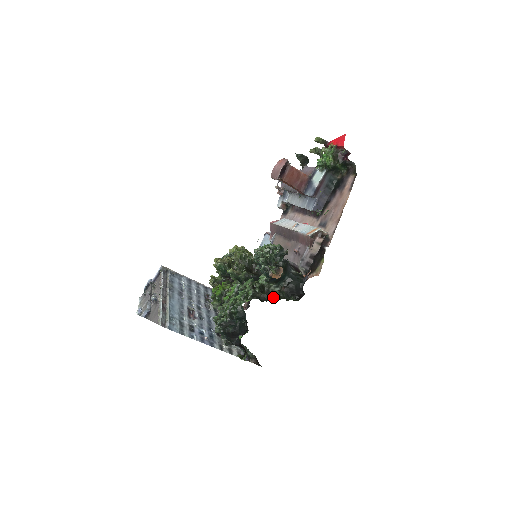
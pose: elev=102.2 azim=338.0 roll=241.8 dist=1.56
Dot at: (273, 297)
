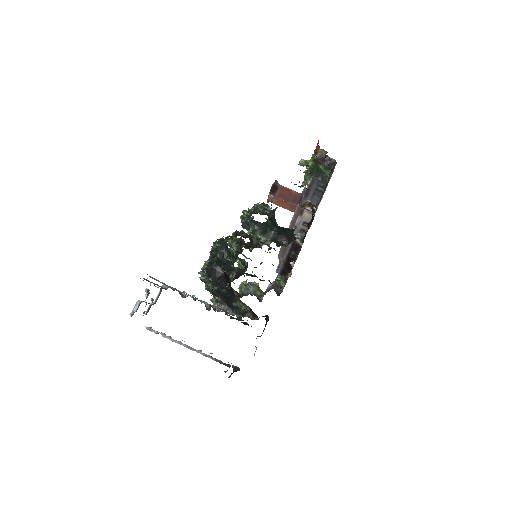
Dot at: (261, 242)
